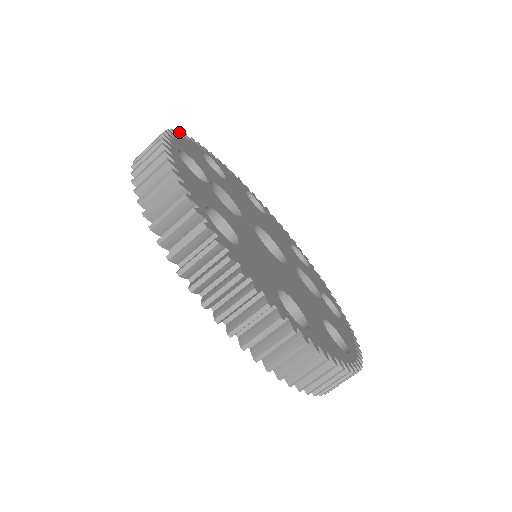
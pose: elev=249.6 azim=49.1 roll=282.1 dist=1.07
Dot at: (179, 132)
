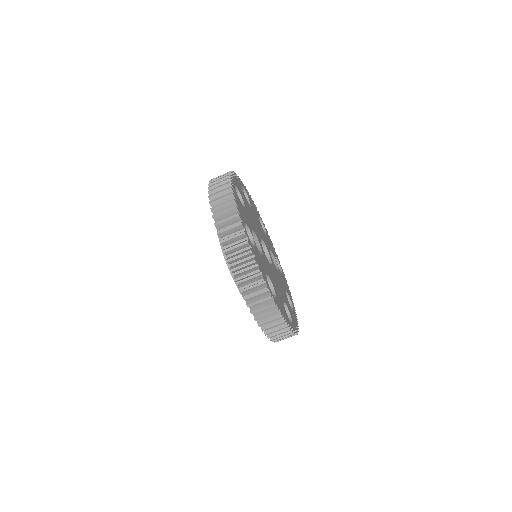
Dot at: (231, 188)
